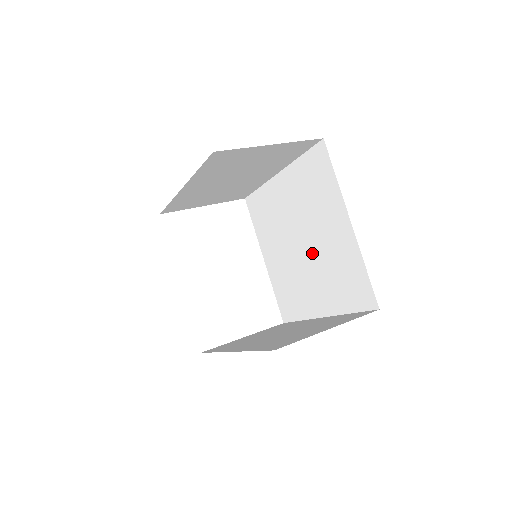
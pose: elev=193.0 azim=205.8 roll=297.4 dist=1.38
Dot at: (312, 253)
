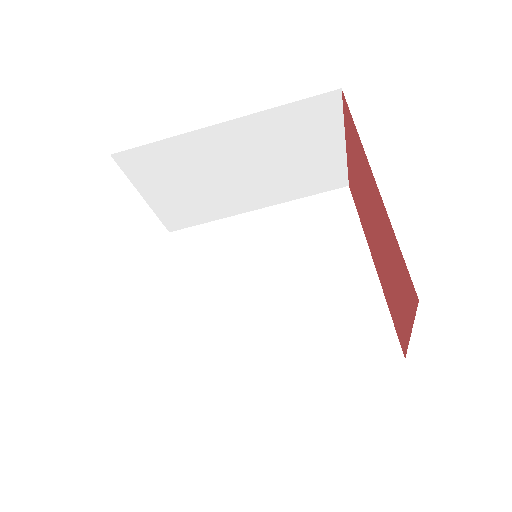
Dot at: (292, 297)
